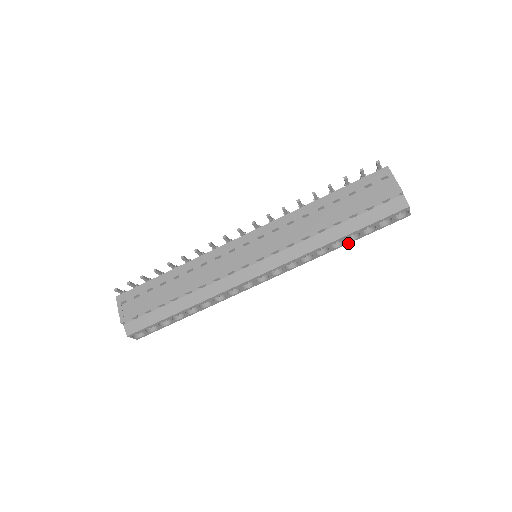
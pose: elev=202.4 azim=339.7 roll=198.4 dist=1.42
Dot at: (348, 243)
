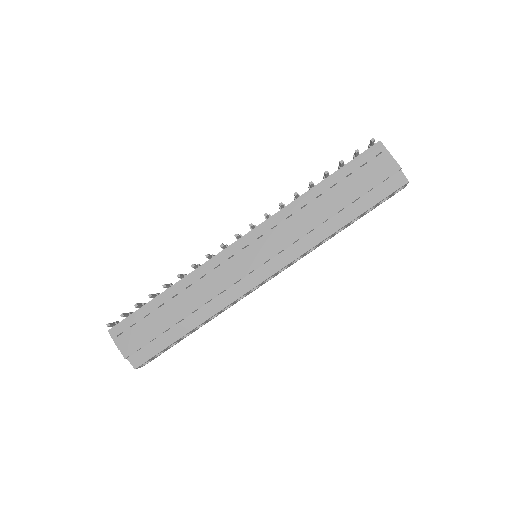
Dot at: (349, 225)
